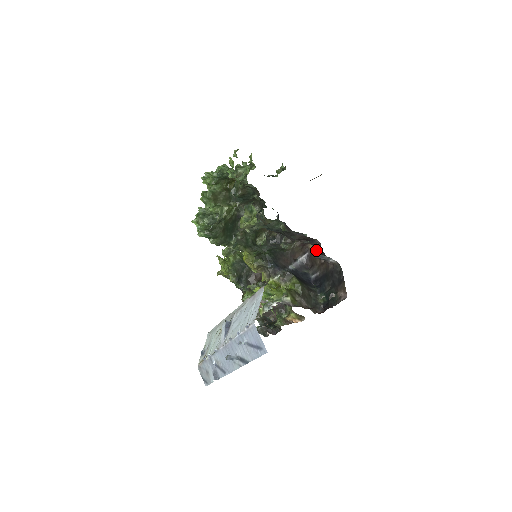
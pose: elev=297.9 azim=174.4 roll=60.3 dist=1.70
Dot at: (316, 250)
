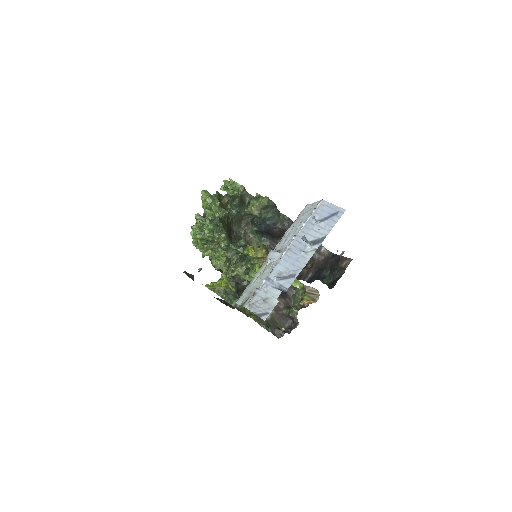
Dot at: occluded
